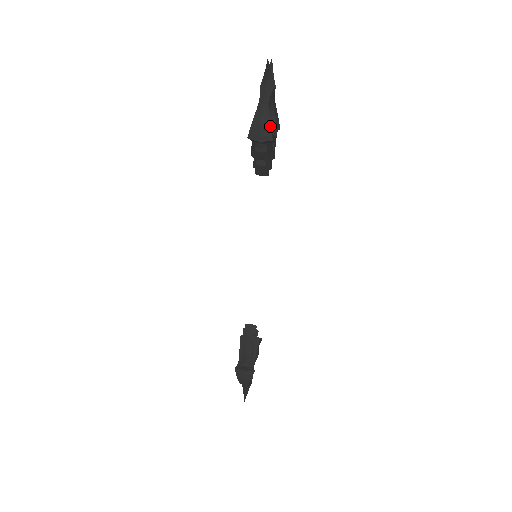
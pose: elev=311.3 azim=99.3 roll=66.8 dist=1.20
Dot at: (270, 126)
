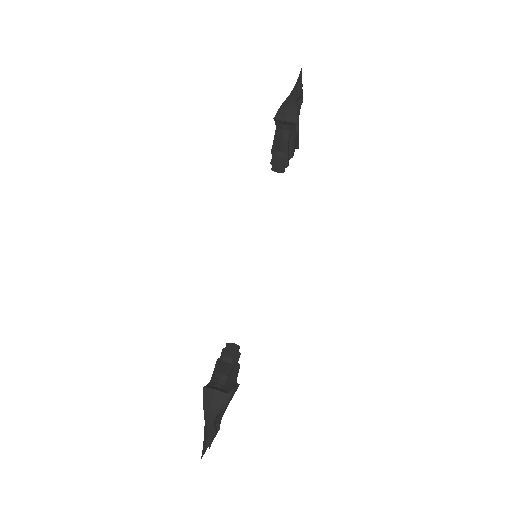
Dot at: (296, 110)
